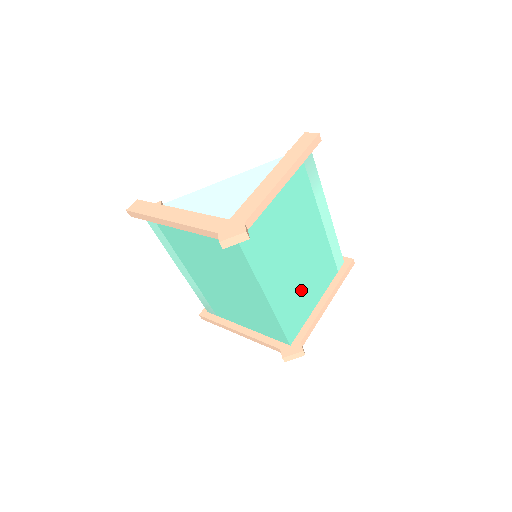
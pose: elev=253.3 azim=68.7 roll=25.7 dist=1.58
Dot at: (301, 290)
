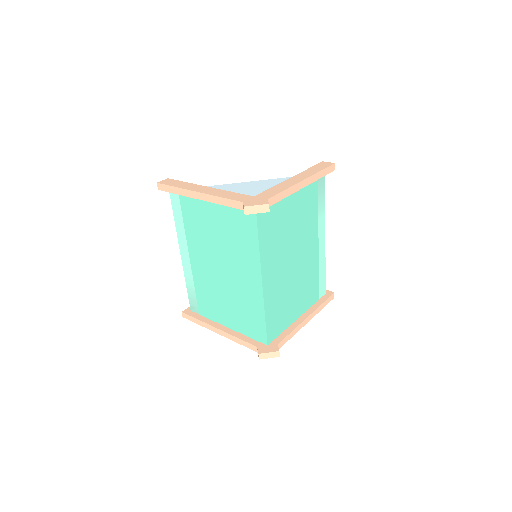
Dot at: (289, 296)
